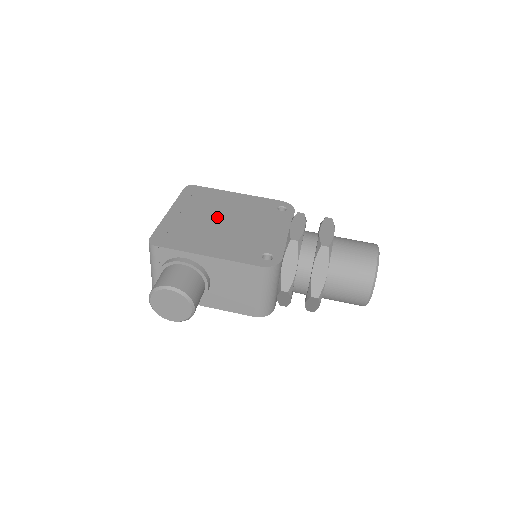
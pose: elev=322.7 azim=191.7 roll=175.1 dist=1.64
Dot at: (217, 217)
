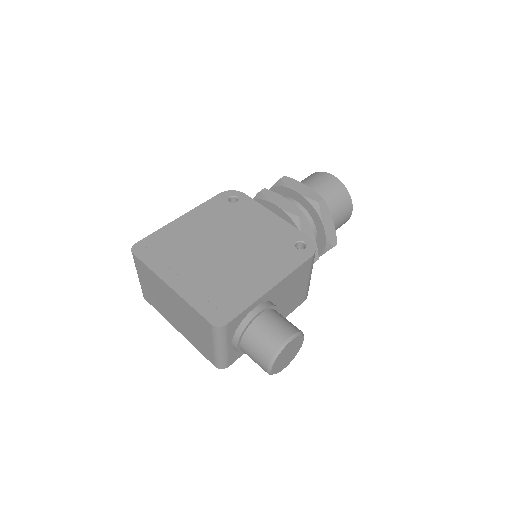
Dot at: (212, 252)
